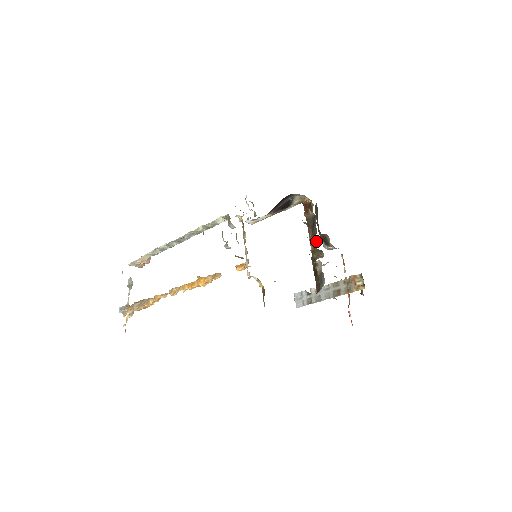
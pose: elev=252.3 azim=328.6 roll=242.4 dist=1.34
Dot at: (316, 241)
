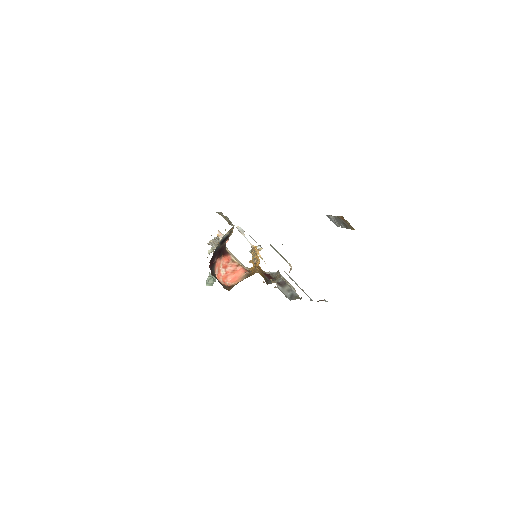
Dot at: occluded
